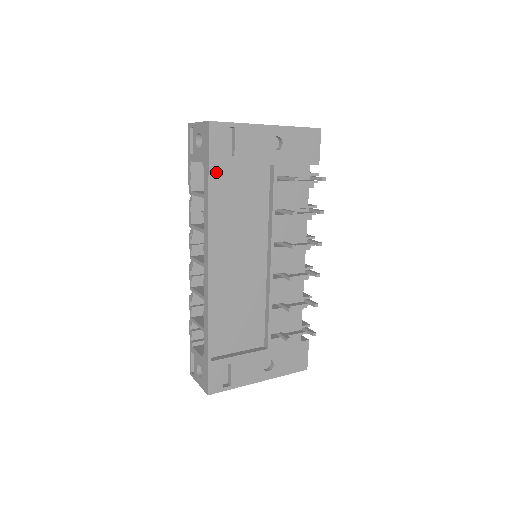
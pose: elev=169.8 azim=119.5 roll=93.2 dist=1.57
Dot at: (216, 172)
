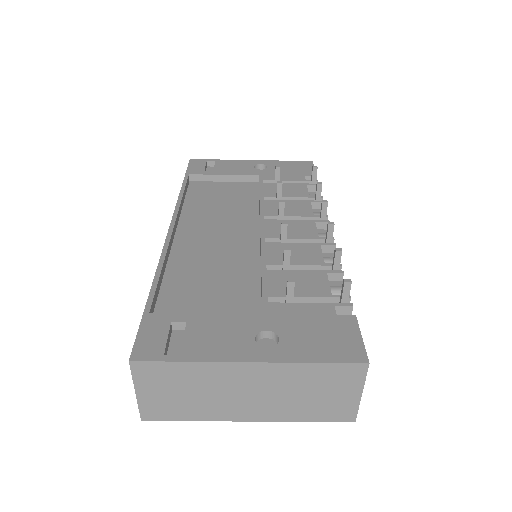
Dot at: (196, 185)
